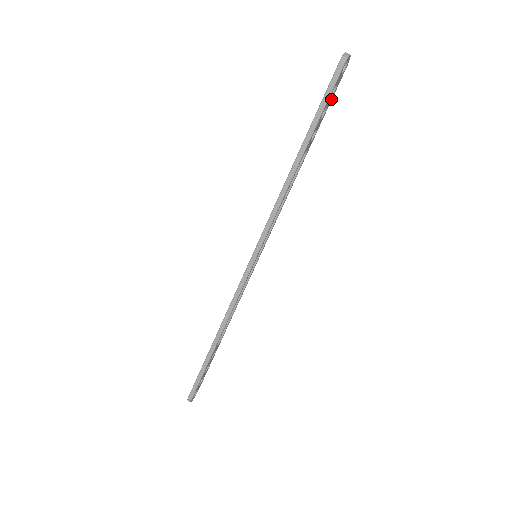
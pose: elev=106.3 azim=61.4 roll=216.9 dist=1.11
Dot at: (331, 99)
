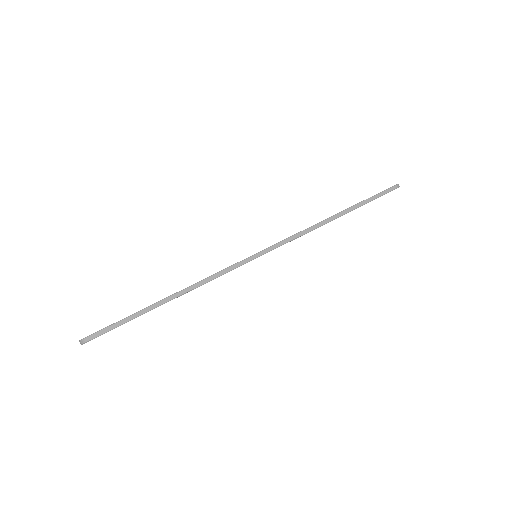
Dot at: occluded
